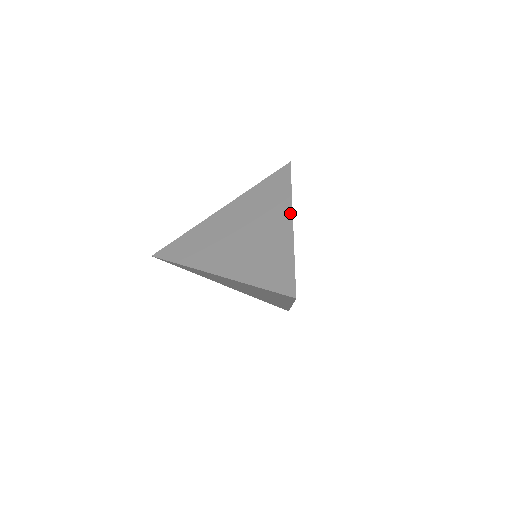
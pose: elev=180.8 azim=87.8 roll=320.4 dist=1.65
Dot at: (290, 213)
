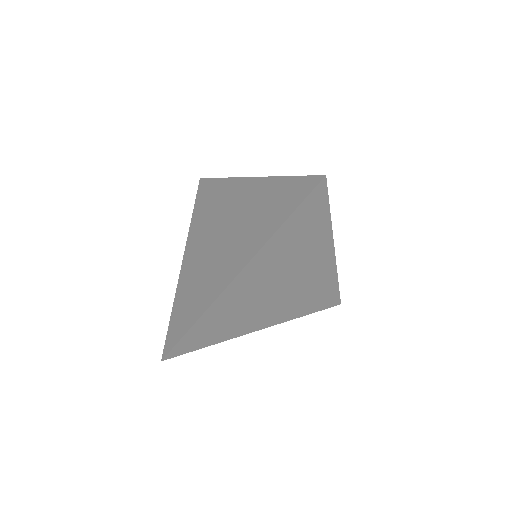
Dot at: (244, 263)
